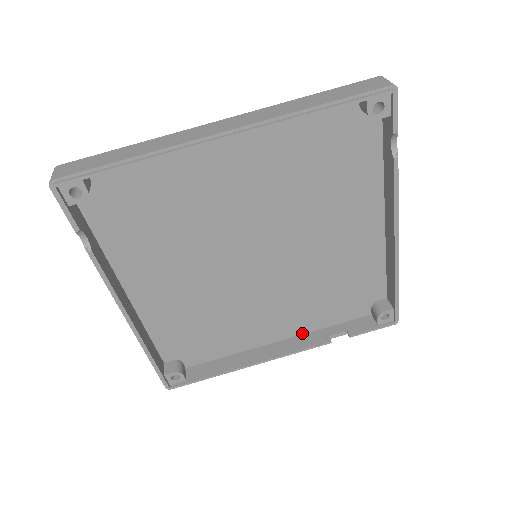
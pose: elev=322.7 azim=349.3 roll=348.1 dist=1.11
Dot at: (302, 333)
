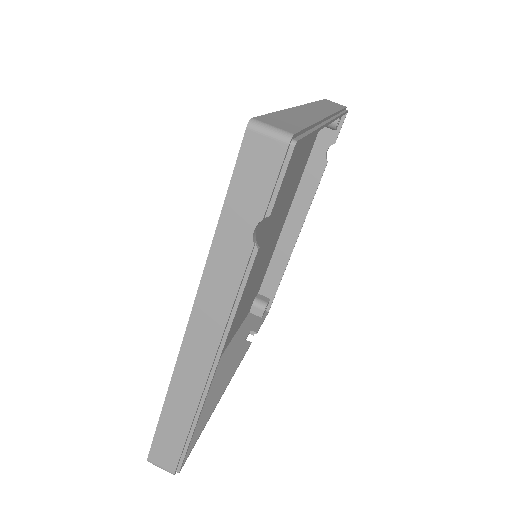
Dot at: (227, 346)
